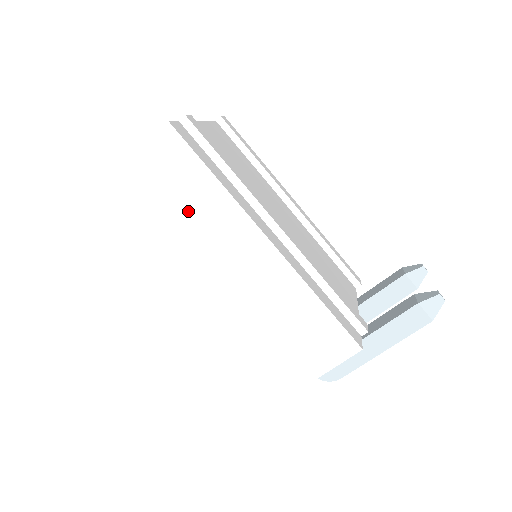
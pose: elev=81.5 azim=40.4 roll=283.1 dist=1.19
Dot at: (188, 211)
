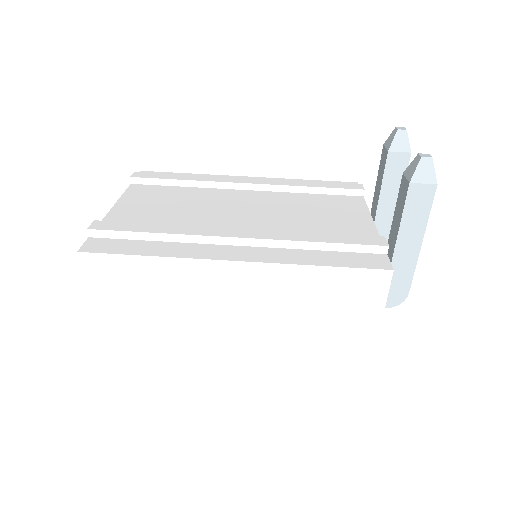
Dot at: (159, 295)
